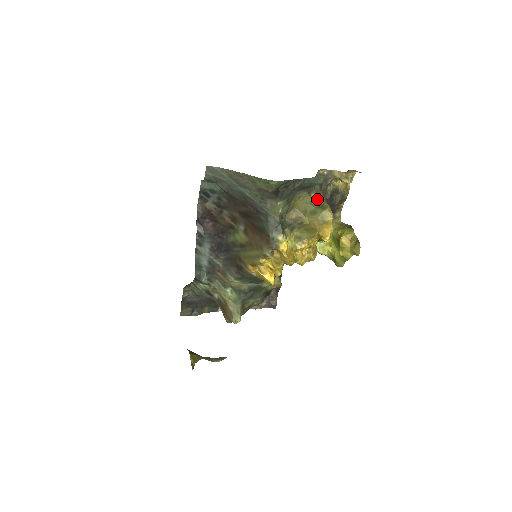
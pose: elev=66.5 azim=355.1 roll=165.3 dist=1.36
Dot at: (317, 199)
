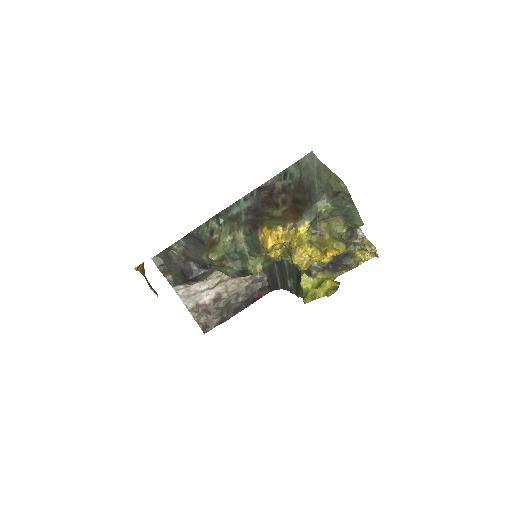
Dot at: (342, 239)
